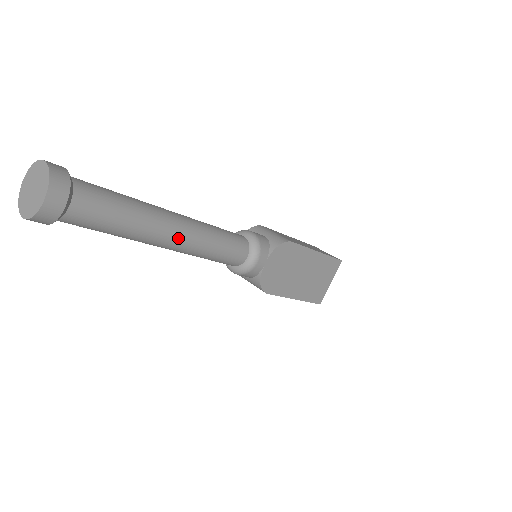
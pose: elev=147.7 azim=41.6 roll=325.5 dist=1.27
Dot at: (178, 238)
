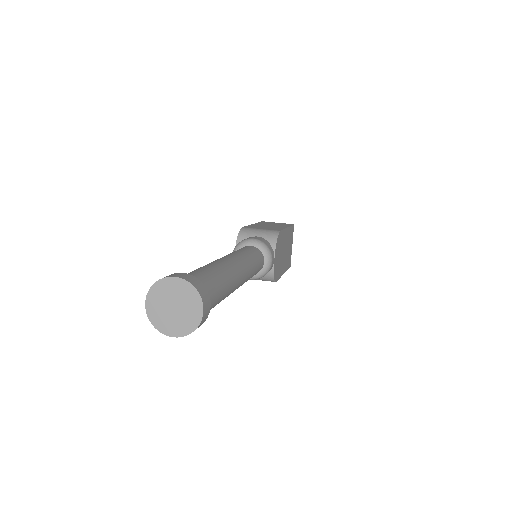
Dot at: (242, 278)
